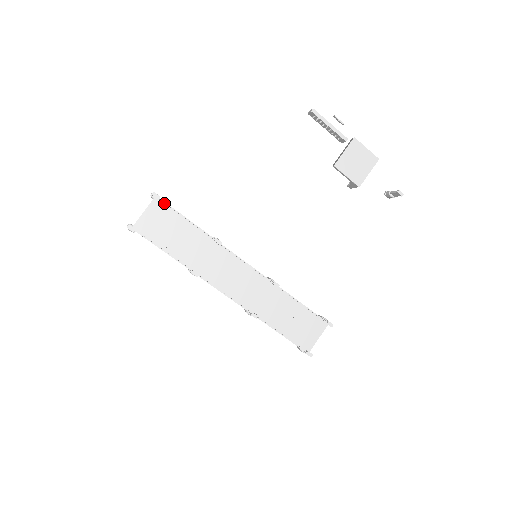
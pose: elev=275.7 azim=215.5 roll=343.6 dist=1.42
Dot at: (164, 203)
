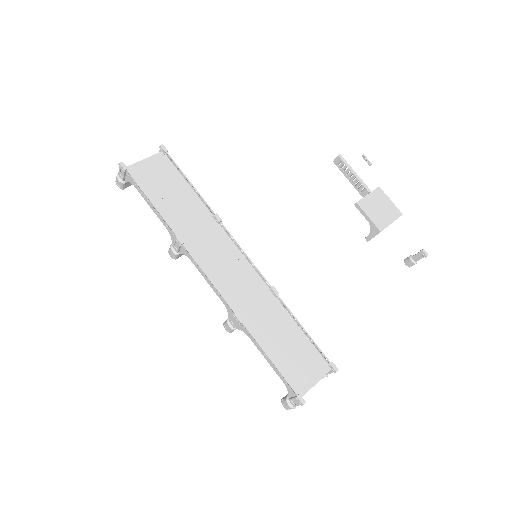
Dot at: (170, 160)
